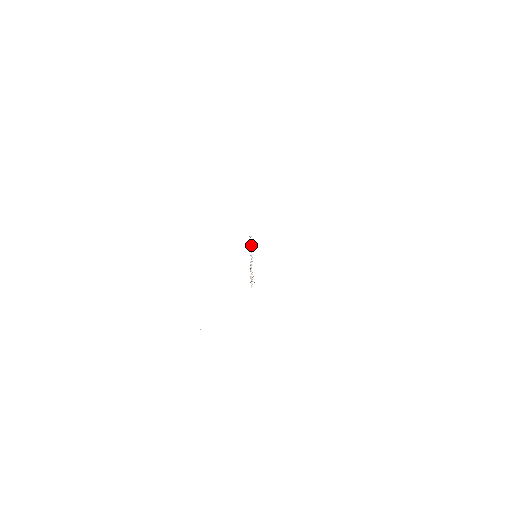
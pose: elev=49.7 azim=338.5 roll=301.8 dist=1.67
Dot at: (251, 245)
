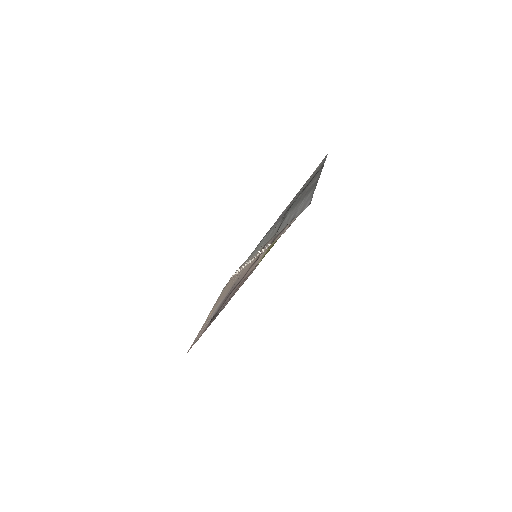
Dot at: (263, 250)
